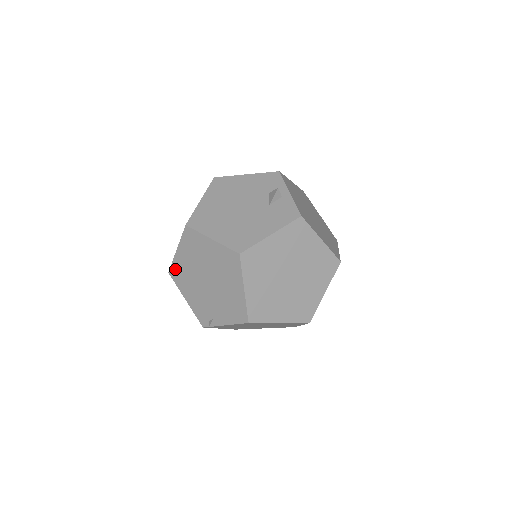
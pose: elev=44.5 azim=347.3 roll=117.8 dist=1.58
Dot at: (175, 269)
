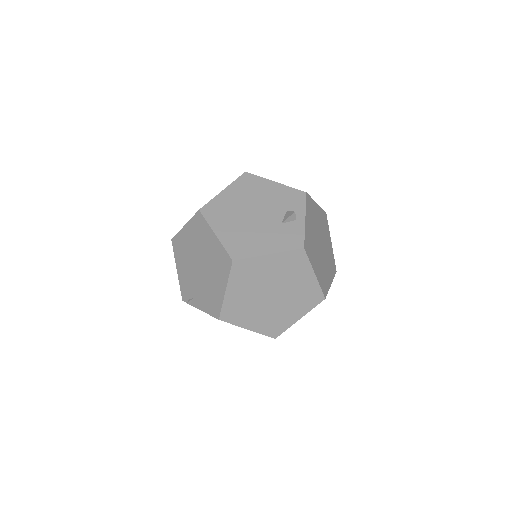
Dot at: (178, 240)
